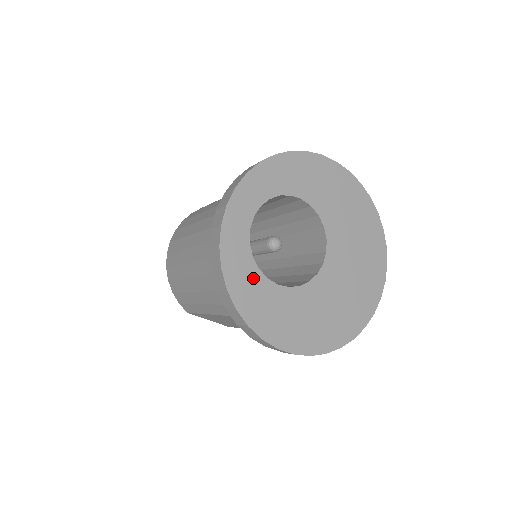
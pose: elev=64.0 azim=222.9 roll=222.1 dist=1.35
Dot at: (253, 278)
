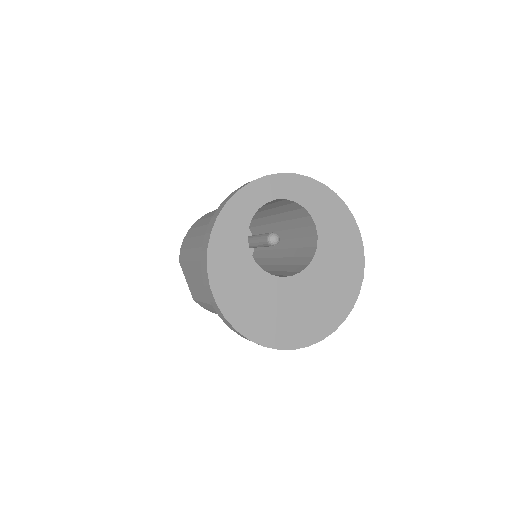
Dot at: (239, 229)
